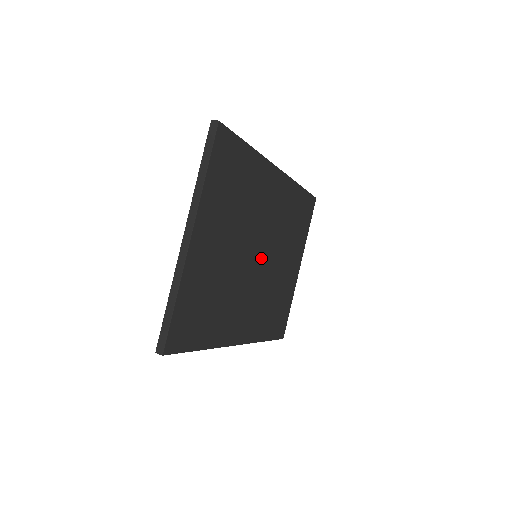
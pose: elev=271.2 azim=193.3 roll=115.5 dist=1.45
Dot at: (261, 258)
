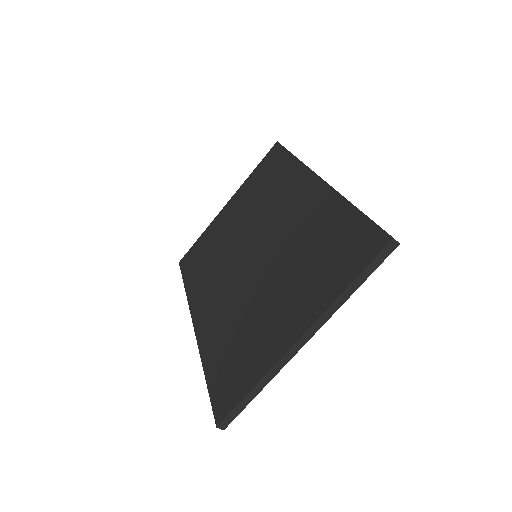
Dot at: occluded
